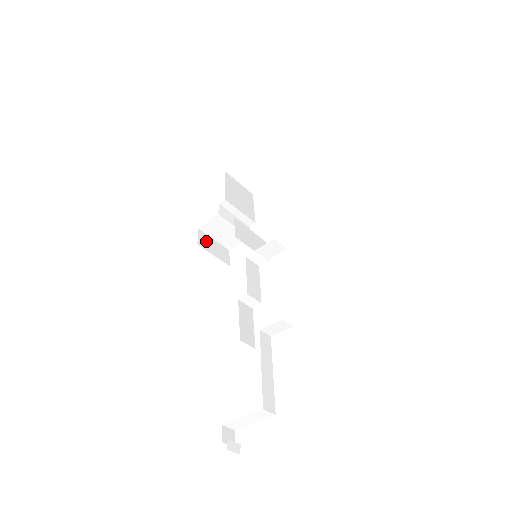
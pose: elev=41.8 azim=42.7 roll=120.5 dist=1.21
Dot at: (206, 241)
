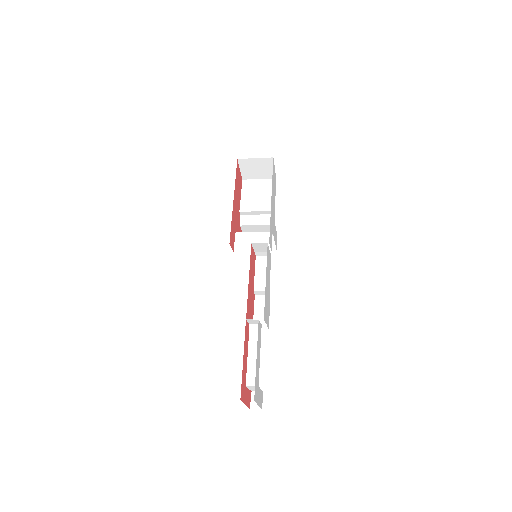
Dot at: occluded
